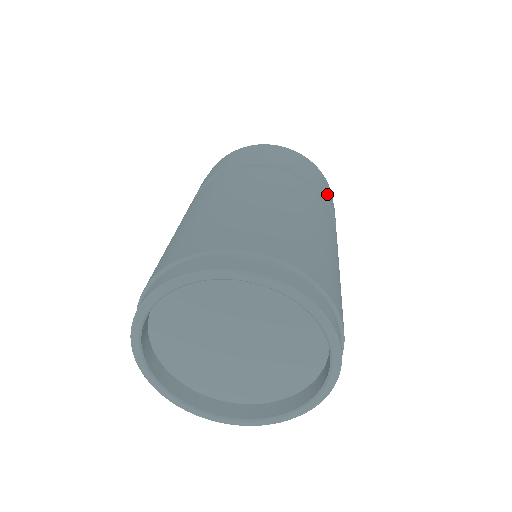
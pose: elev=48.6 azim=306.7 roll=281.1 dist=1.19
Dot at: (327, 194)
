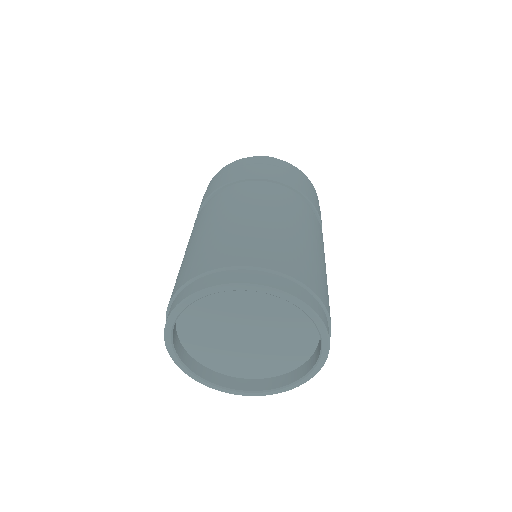
Dot at: occluded
